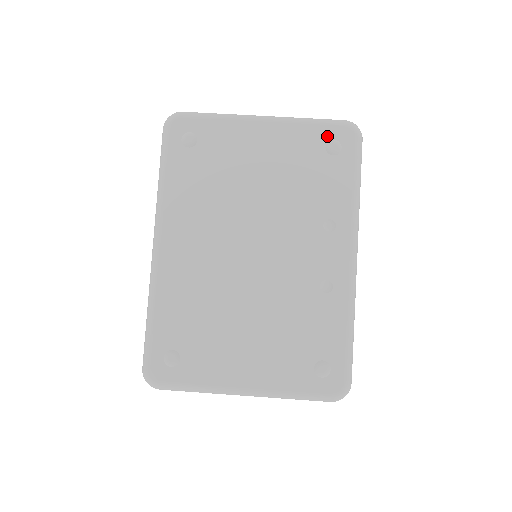
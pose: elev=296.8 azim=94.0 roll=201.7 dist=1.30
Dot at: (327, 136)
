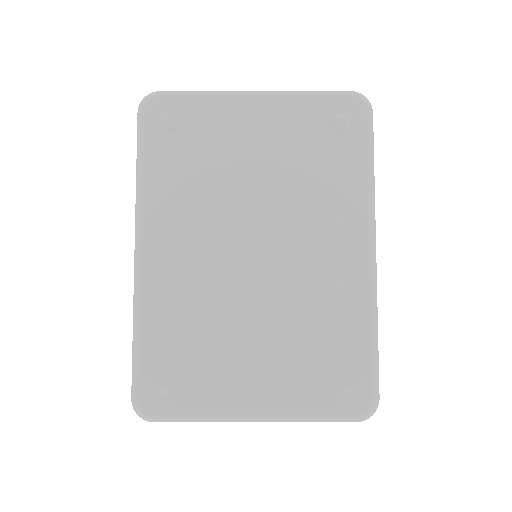
Dot at: (332, 110)
